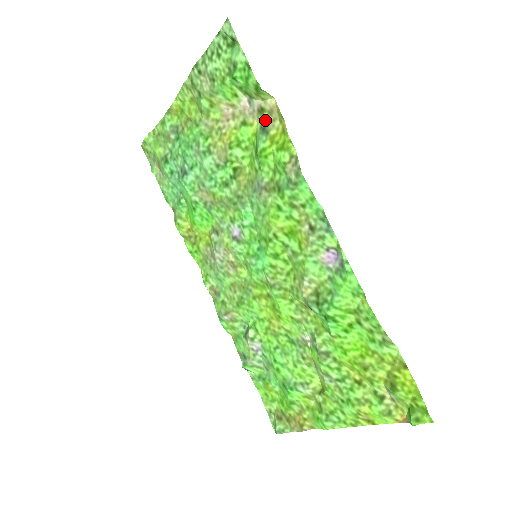
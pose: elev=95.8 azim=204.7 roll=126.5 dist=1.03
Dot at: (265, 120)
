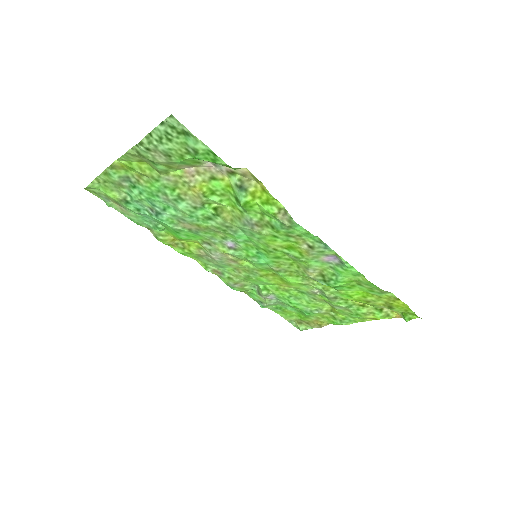
Dot at: (239, 180)
